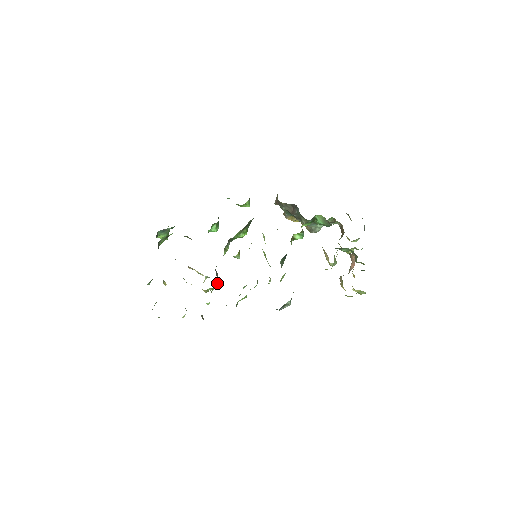
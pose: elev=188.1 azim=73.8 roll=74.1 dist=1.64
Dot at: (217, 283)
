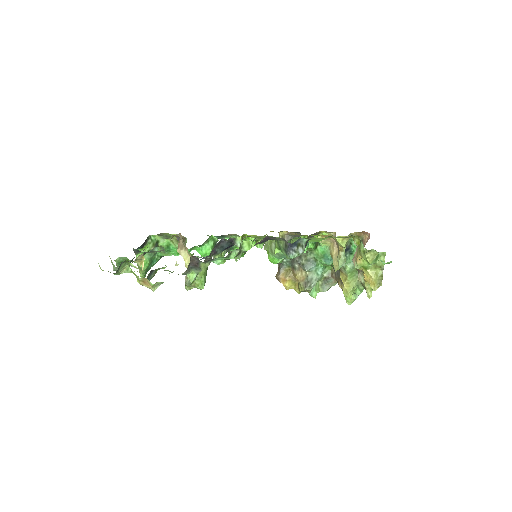
Dot at: (210, 258)
